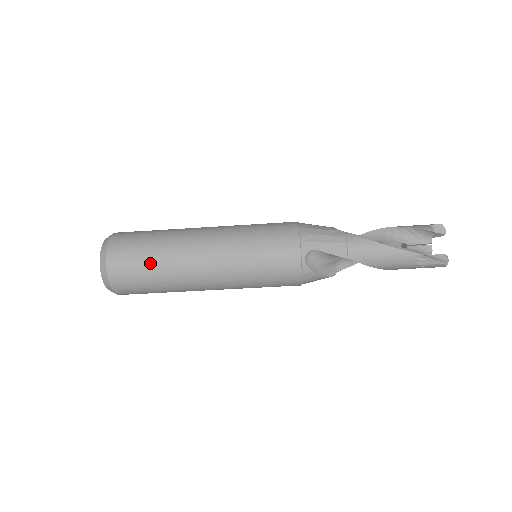
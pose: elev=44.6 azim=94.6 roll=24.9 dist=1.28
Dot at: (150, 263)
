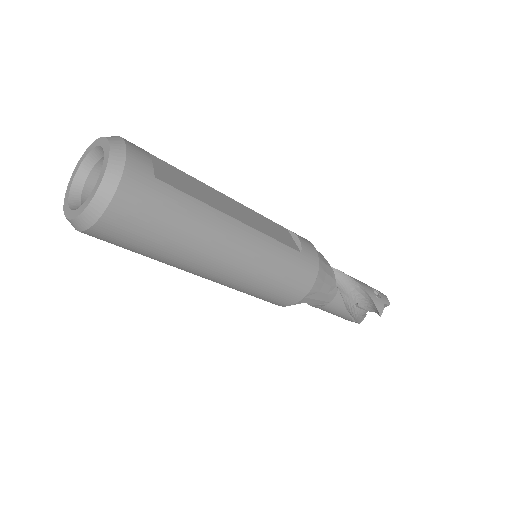
Dot at: (153, 250)
